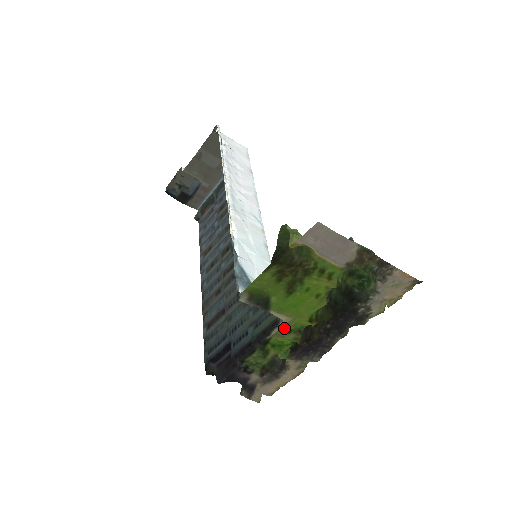
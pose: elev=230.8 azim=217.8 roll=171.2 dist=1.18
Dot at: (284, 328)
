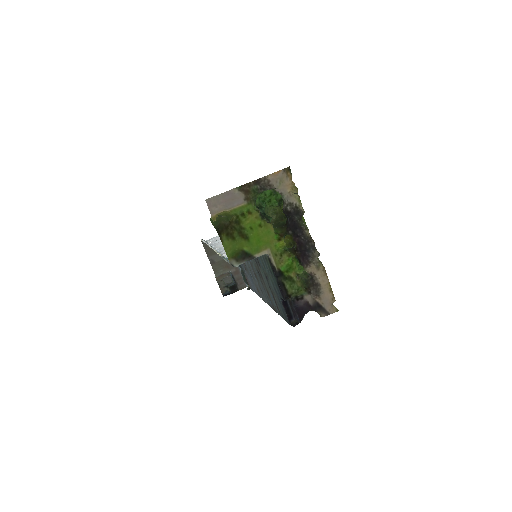
Dot at: (275, 257)
